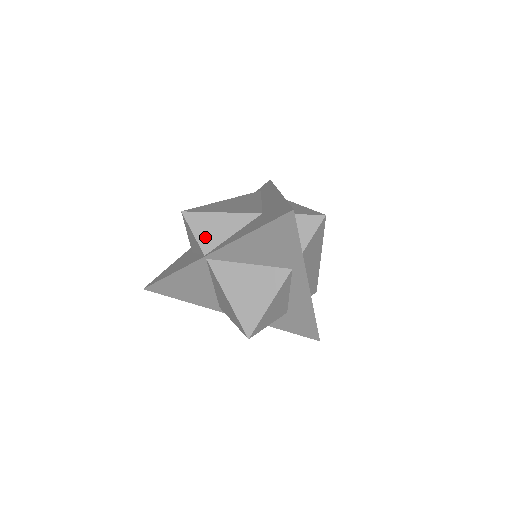
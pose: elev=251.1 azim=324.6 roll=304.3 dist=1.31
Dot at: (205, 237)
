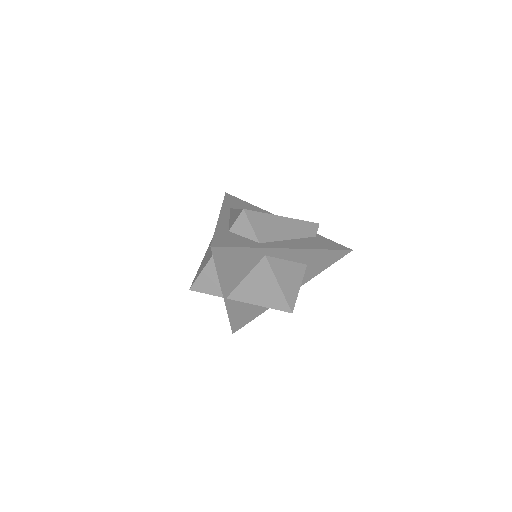
Dot at: (212, 289)
